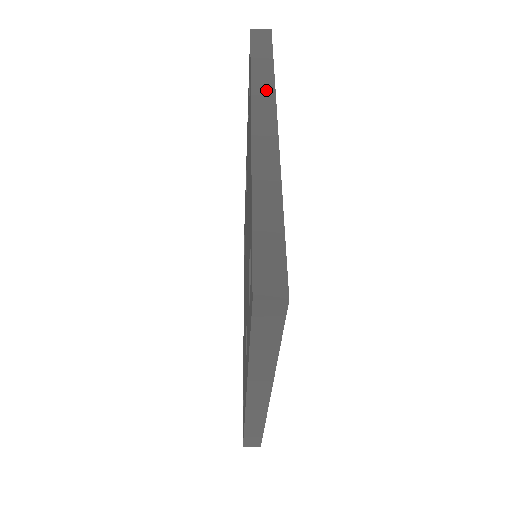
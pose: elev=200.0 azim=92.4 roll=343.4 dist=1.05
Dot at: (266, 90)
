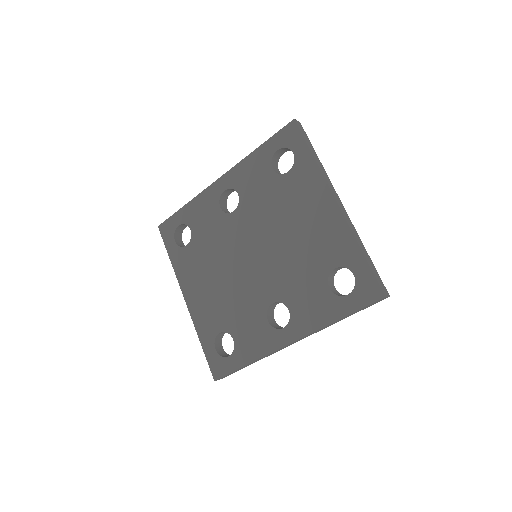
Dot at: (326, 175)
